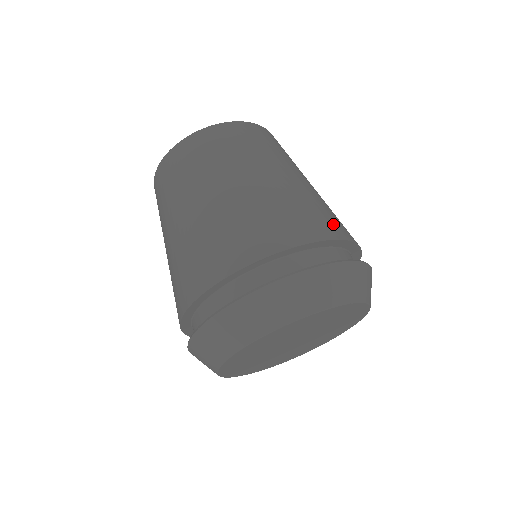
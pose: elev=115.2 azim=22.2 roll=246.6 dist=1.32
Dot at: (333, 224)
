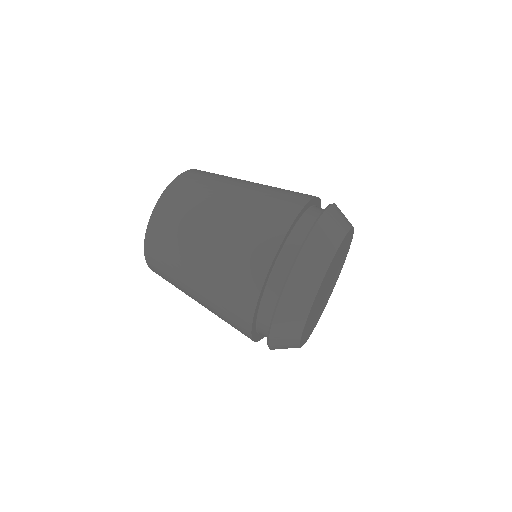
Dot at: (269, 230)
